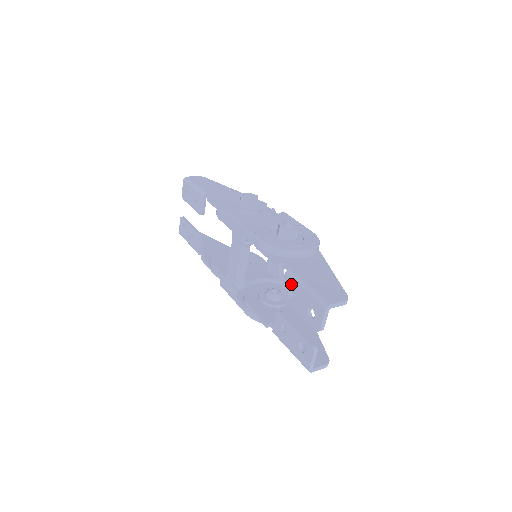
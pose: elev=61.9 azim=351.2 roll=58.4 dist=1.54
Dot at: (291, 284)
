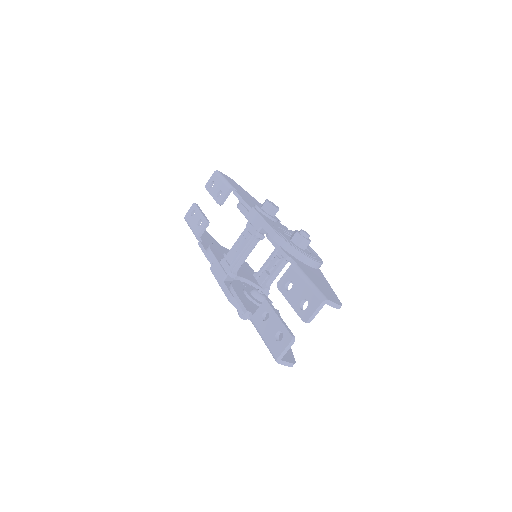
Dot at: (293, 275)
